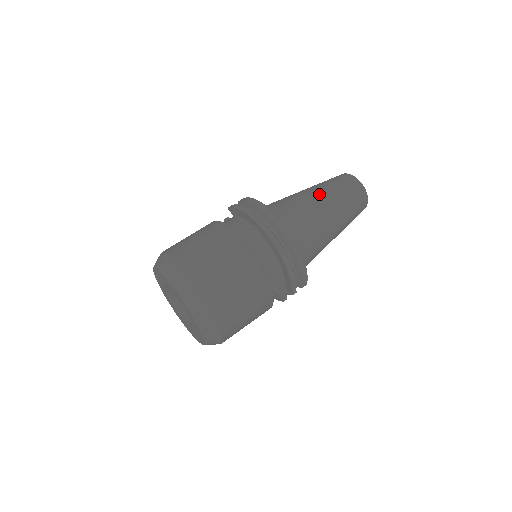
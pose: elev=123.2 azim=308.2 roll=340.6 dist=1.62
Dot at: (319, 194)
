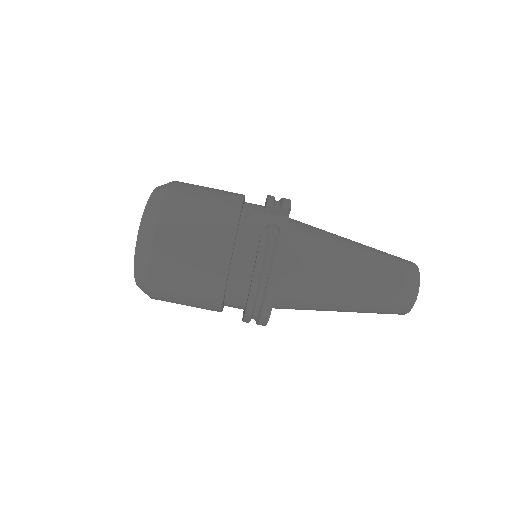
Dot at: (354, 296)
